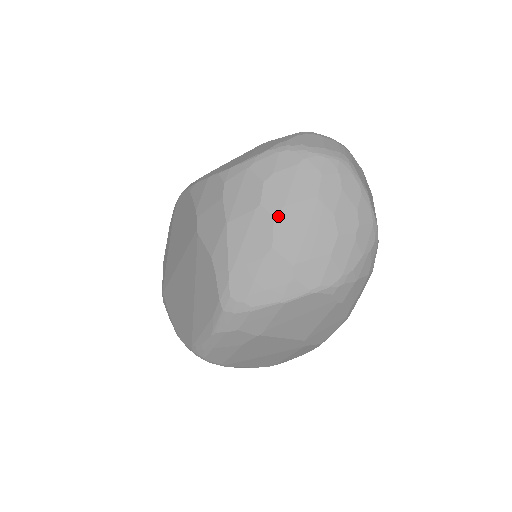
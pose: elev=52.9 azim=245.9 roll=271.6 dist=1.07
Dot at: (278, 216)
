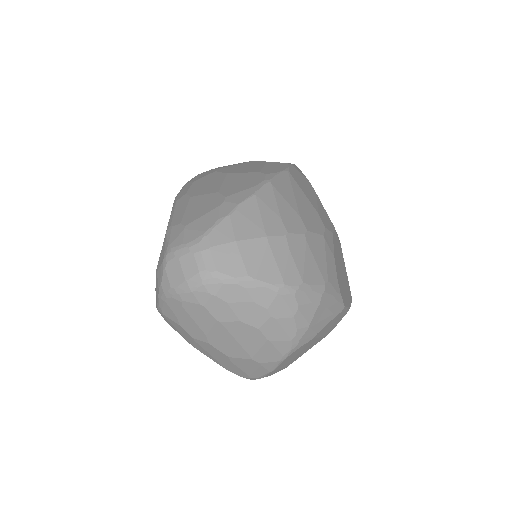
Dot at: (210, 342)
